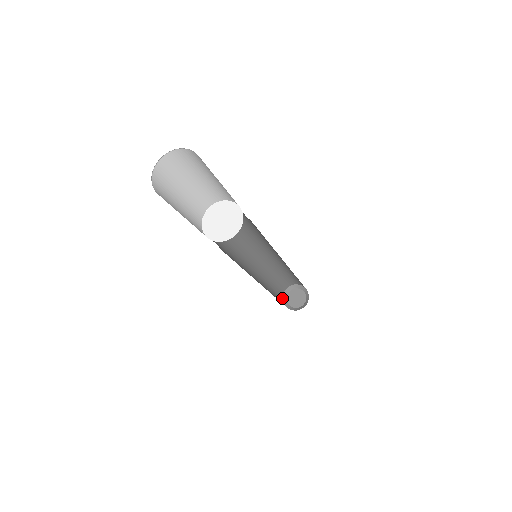
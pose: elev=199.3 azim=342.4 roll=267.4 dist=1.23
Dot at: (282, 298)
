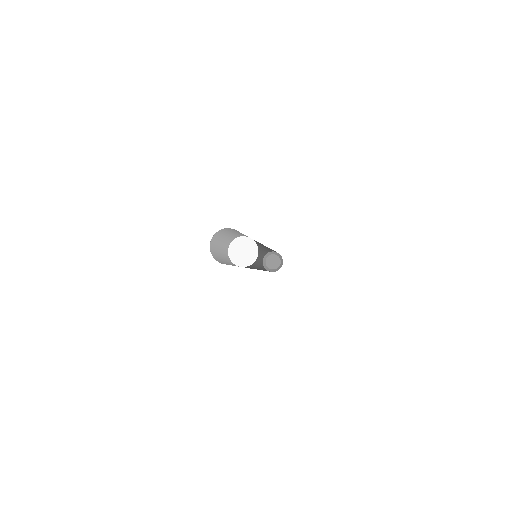
Dot at: occluded
